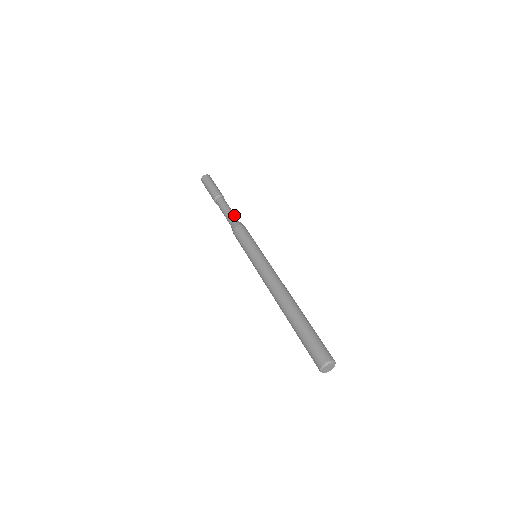
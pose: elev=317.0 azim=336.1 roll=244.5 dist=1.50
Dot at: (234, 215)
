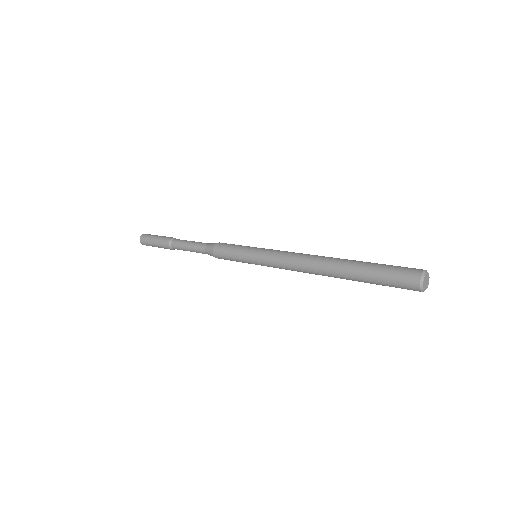
Dot at: (201, 242)
